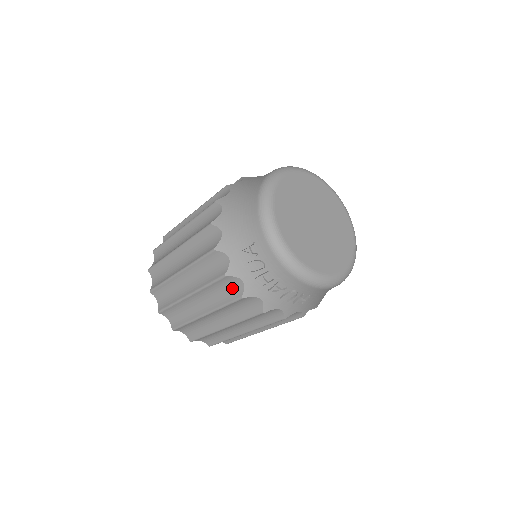
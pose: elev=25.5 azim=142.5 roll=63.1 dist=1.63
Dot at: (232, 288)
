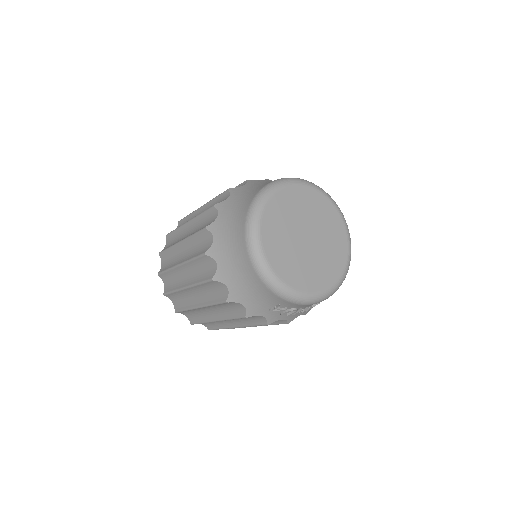
Dot at: occluded
